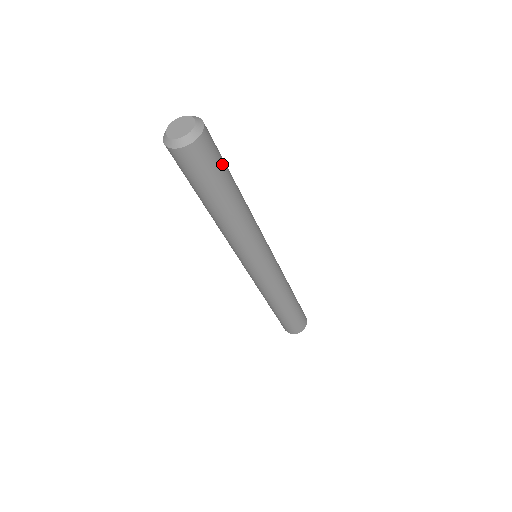
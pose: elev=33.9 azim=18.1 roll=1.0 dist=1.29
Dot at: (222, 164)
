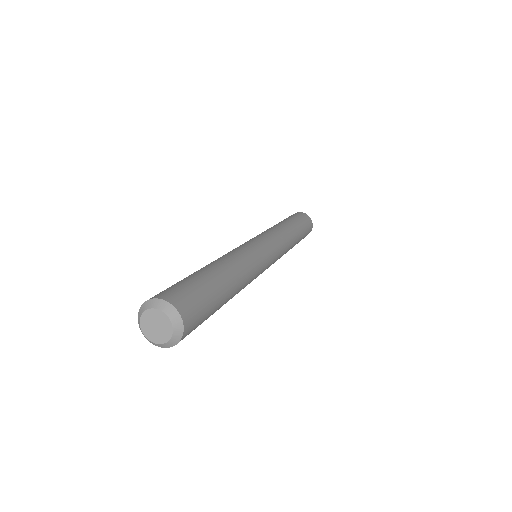
Dot at: occluded
